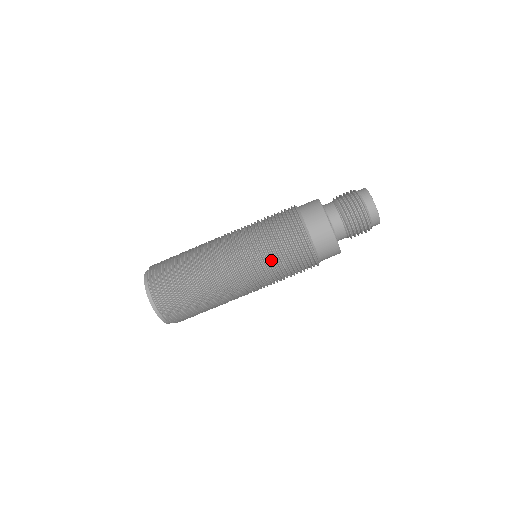
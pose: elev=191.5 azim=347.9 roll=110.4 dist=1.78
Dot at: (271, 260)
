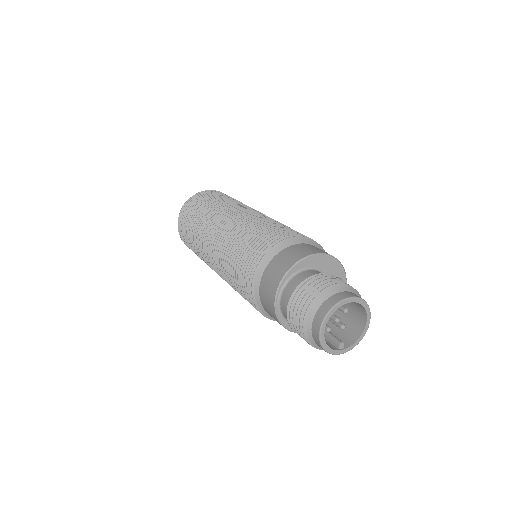
Dot at: occluded
